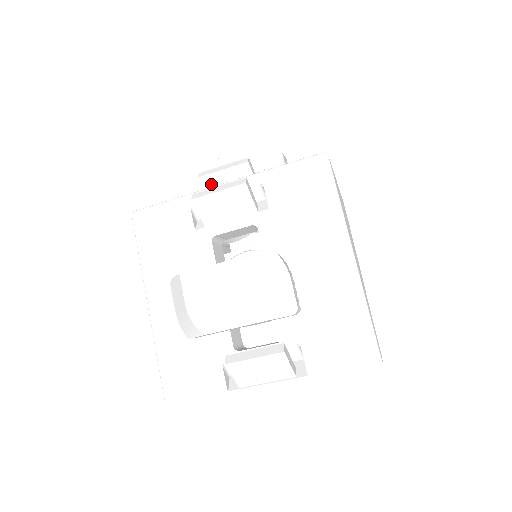
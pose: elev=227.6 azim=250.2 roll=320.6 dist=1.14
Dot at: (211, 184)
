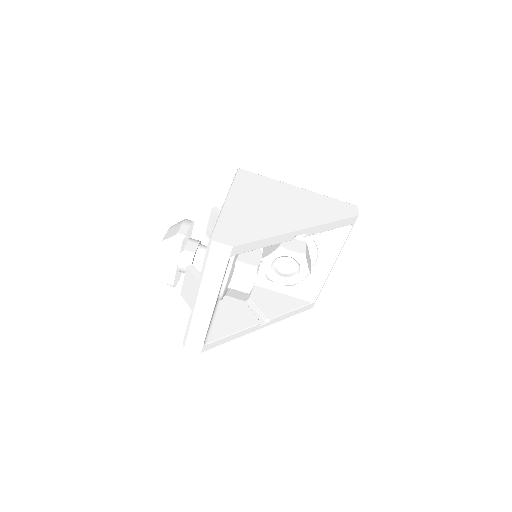
Dot at: occluded
